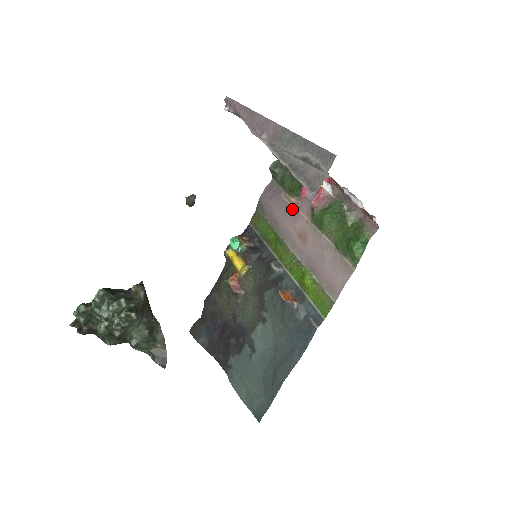
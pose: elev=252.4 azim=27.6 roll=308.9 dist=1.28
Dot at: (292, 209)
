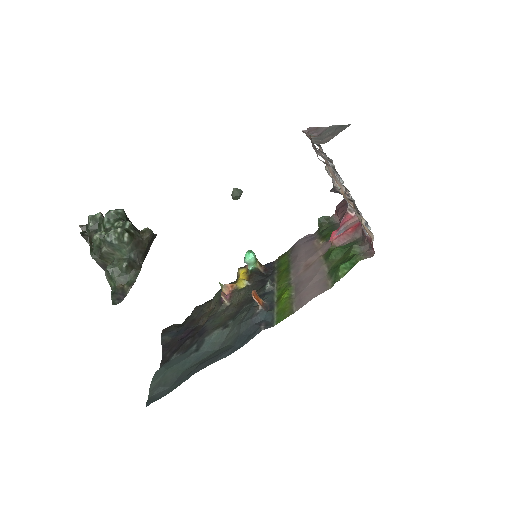
Dot at: (315, 249)
